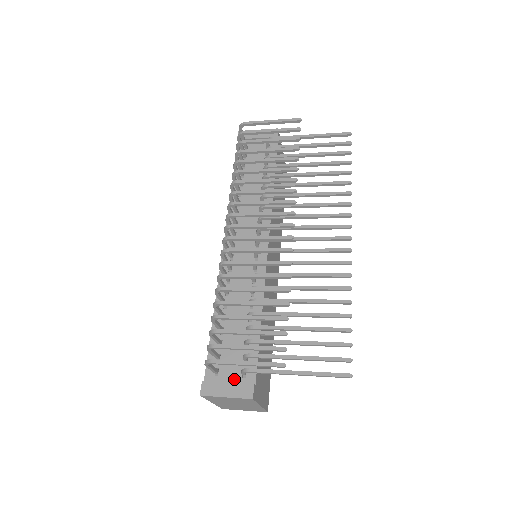
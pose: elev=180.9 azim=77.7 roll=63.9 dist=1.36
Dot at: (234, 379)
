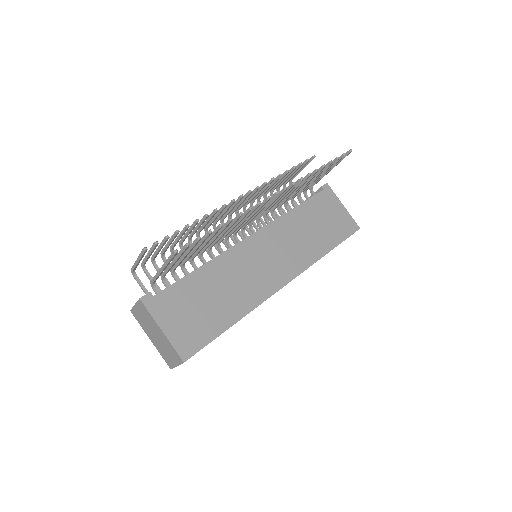
Dot at: occluded
